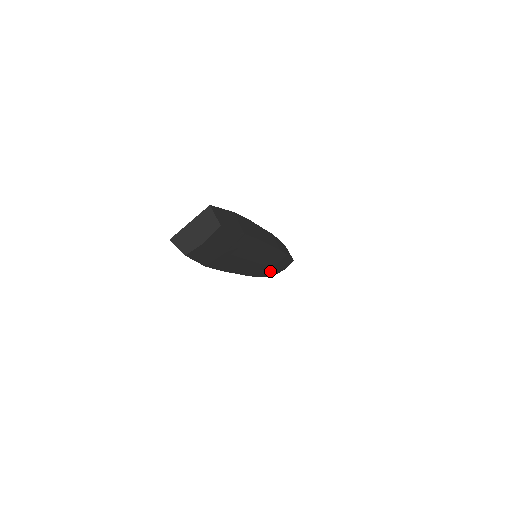
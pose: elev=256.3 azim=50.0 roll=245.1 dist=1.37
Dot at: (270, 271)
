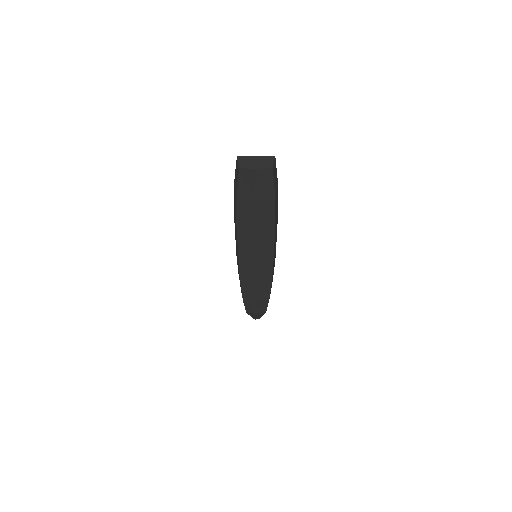
Dot at: (250, 290)
